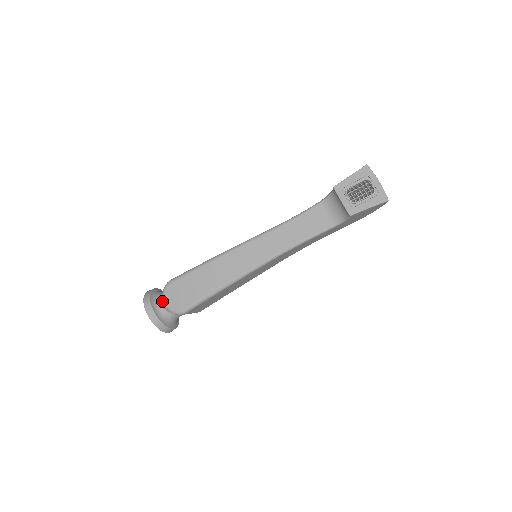
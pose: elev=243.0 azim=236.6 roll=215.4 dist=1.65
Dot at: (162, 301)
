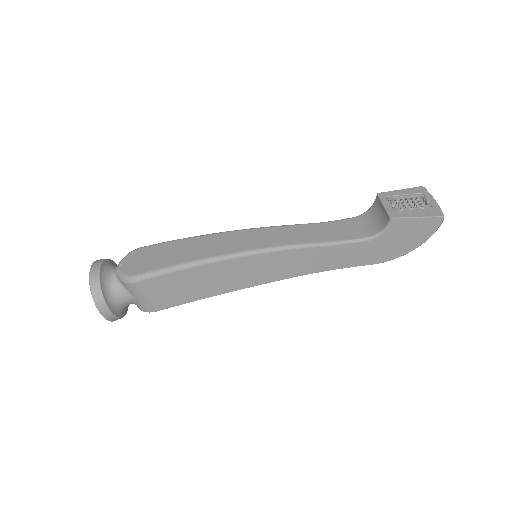
Dot at: occluded
